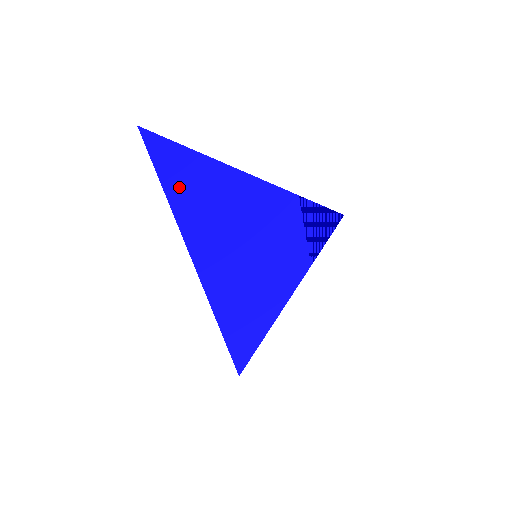
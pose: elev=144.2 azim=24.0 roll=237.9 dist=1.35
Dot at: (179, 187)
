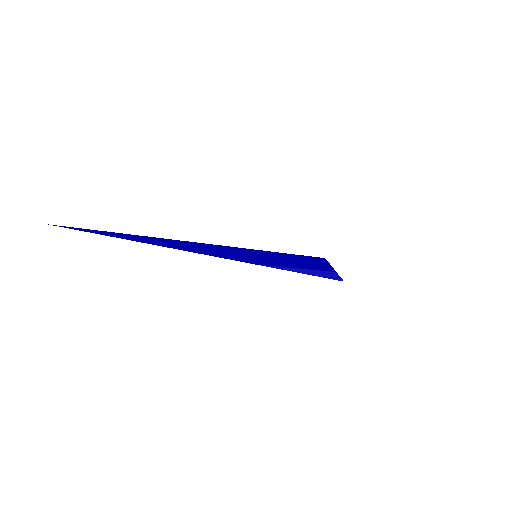
Dot at: (127, 235)
